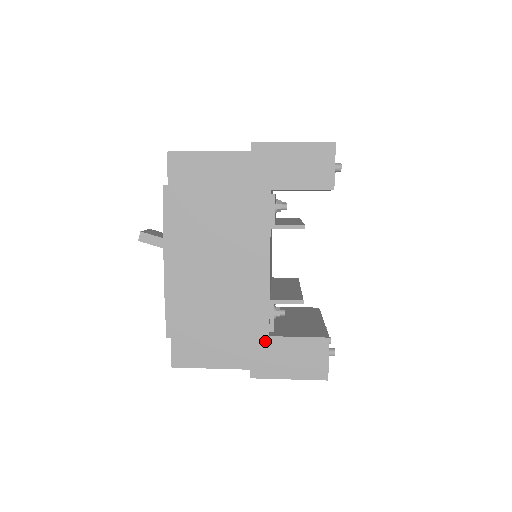
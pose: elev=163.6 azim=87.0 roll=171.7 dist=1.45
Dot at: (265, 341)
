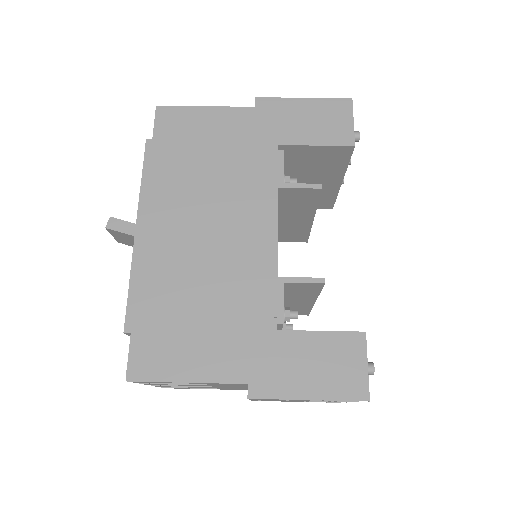
Dot at: (271, 337)
